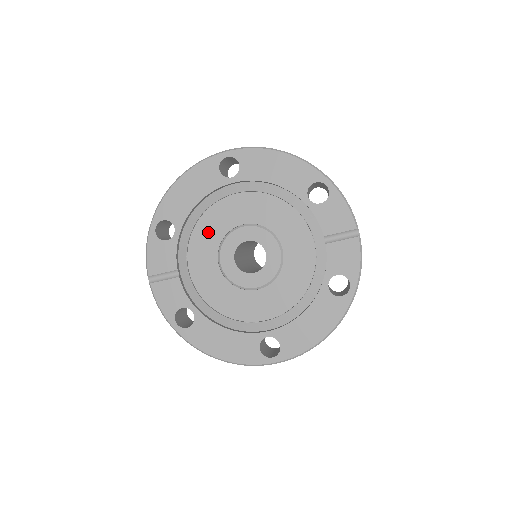
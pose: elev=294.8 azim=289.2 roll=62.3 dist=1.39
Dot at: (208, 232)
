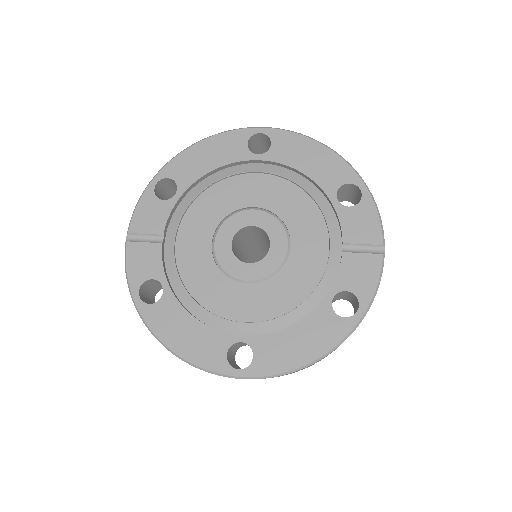
Dot at: (212, 205)
